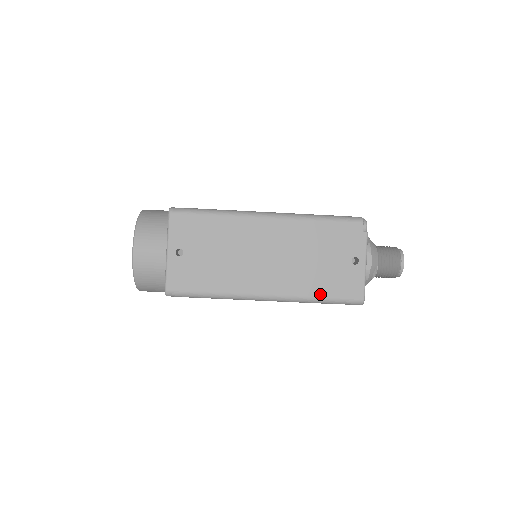
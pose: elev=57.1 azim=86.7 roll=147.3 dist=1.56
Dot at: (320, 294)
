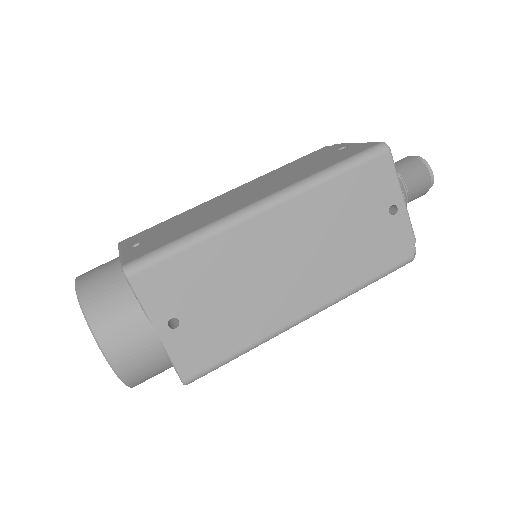
Dot at: (327, 166)
